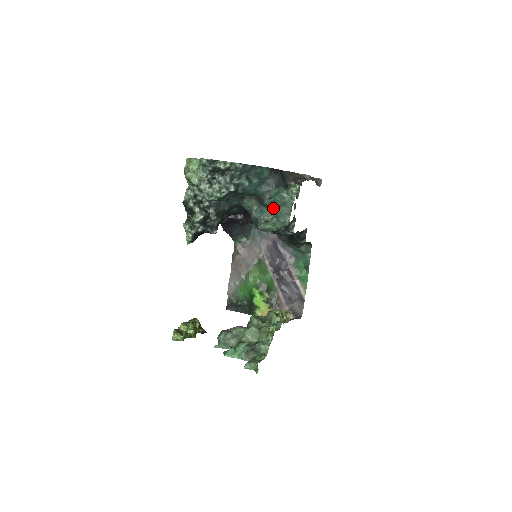
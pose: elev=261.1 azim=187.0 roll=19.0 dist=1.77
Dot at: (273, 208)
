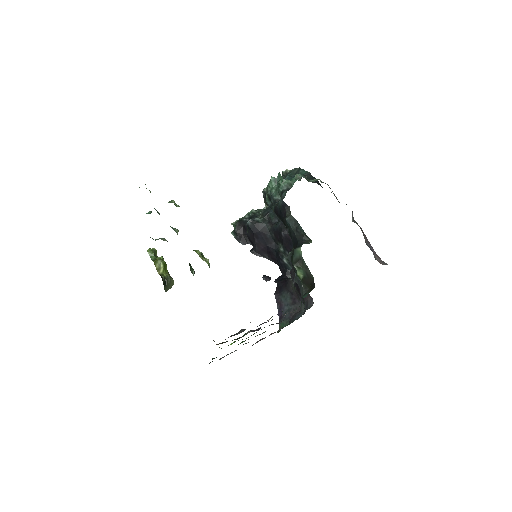
Dot at: occluded
